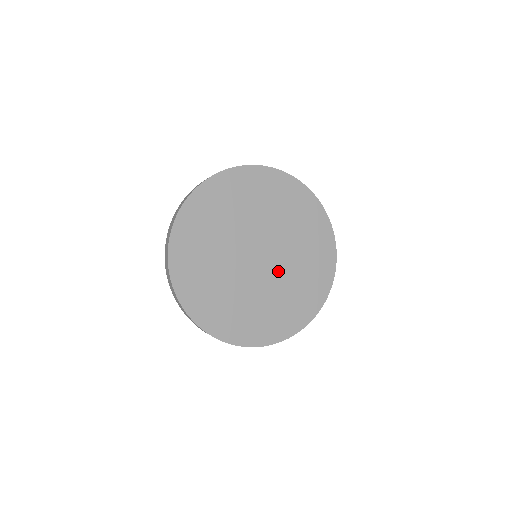
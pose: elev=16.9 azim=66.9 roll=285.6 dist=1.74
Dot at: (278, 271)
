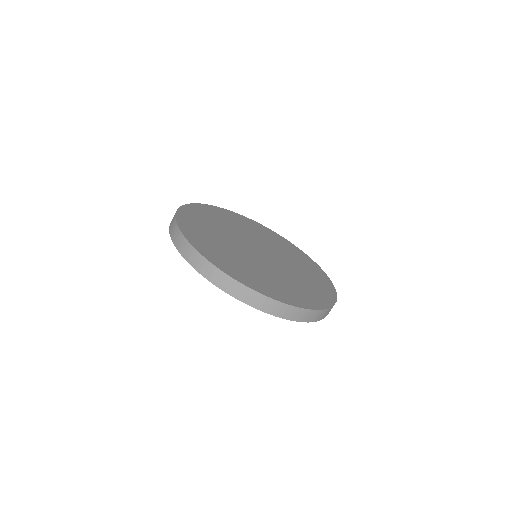
Dot at: (280, 267)
